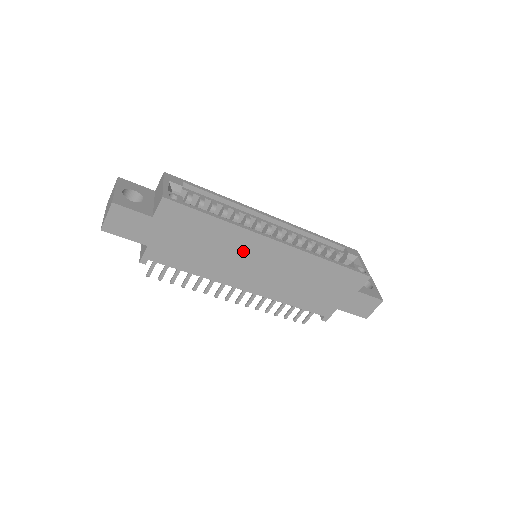
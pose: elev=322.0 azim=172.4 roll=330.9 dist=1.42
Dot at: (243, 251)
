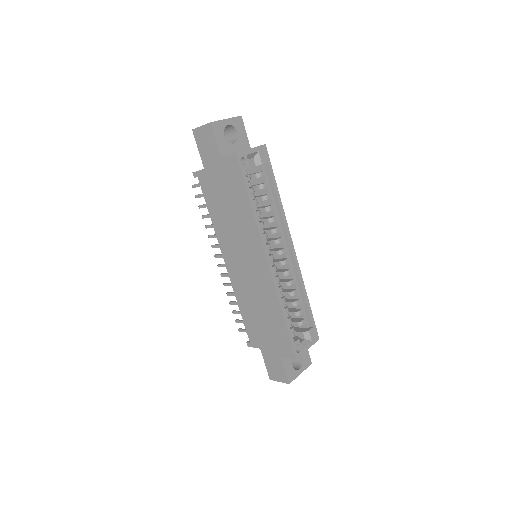
Dot at: (245, 241)
